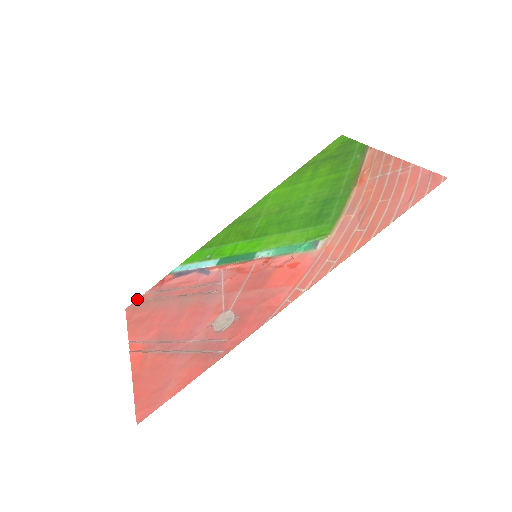
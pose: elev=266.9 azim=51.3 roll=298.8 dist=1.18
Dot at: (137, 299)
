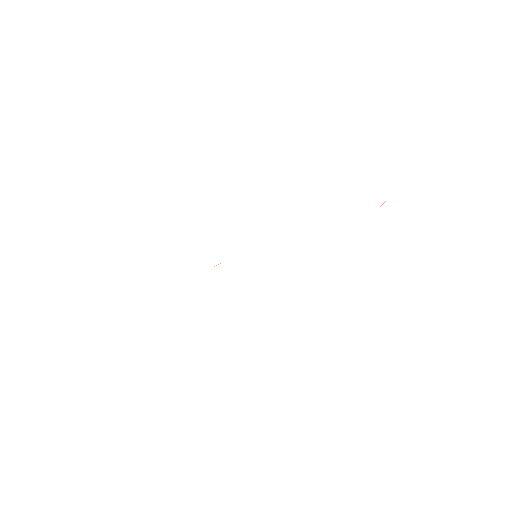
Dot at: occluded
